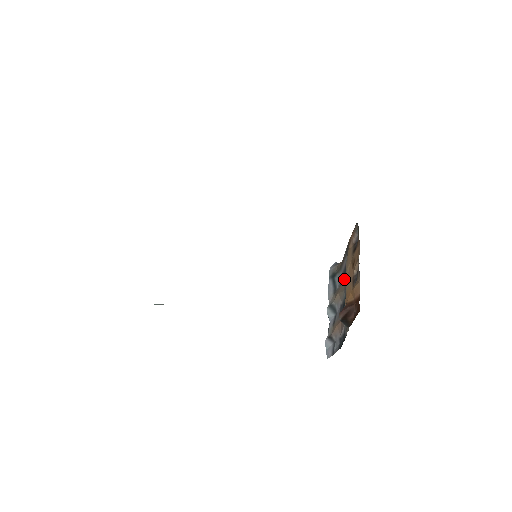
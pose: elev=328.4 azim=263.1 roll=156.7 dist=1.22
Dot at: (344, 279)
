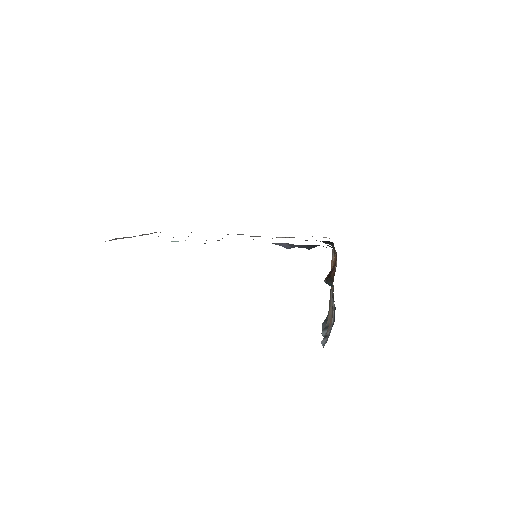
Dot at: occluded
